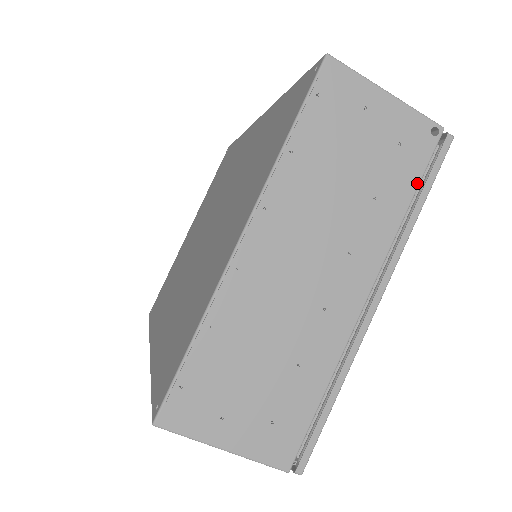
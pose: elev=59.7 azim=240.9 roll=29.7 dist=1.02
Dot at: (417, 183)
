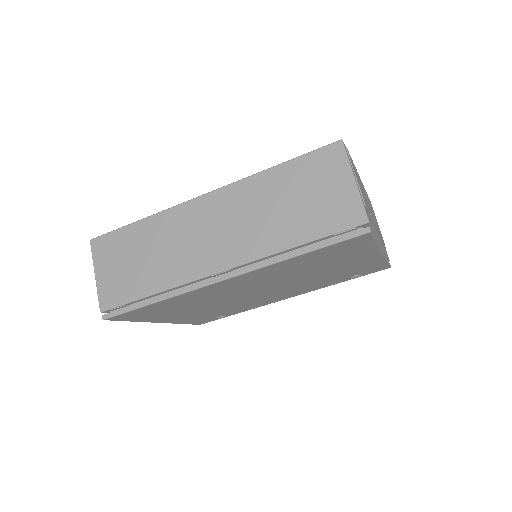
Dot at: occluded
